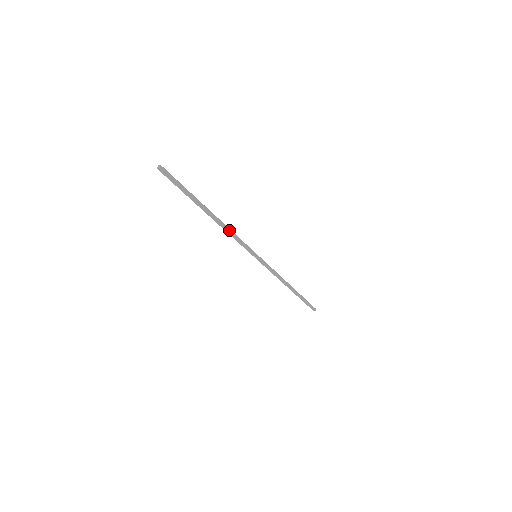
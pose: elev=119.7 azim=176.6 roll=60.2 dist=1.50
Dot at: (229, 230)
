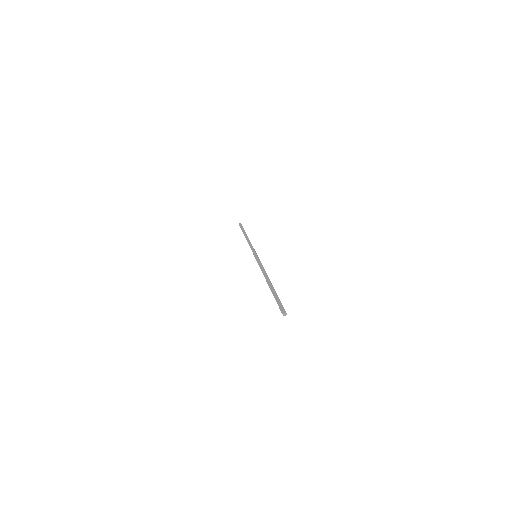
Dot at: occluded
